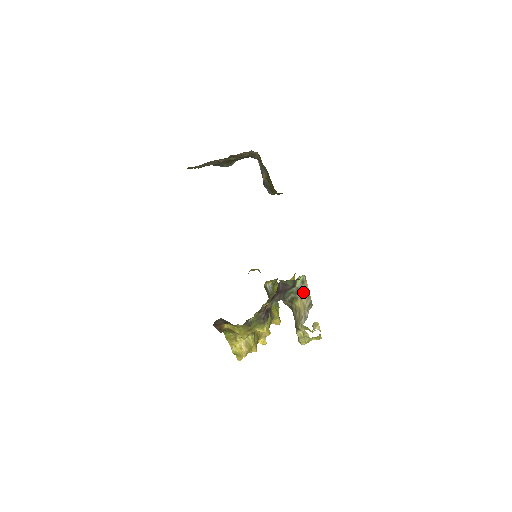
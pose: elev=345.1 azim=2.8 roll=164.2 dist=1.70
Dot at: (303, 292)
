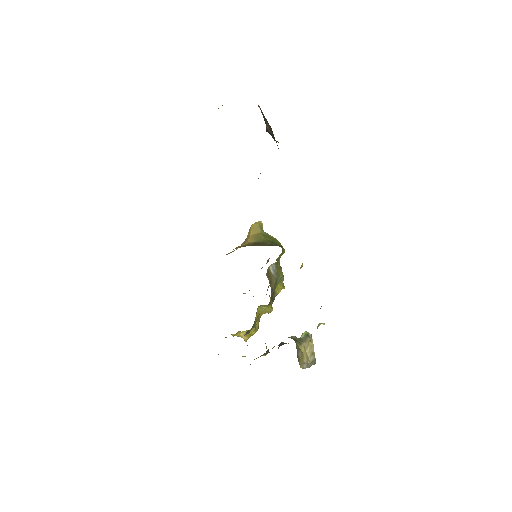
Dot at: (307, 343)
